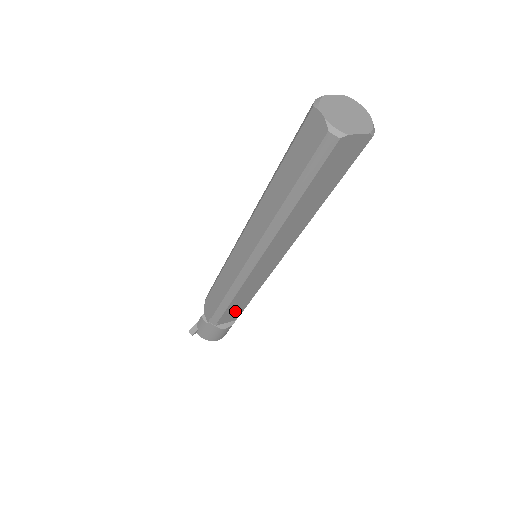
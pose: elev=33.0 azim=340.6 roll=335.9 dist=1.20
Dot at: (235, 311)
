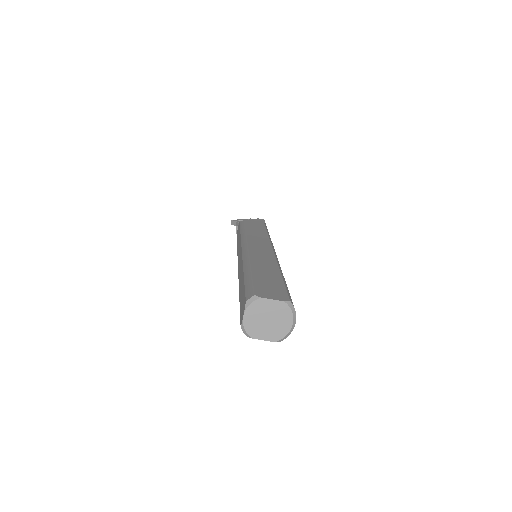
Dot at: occluded
